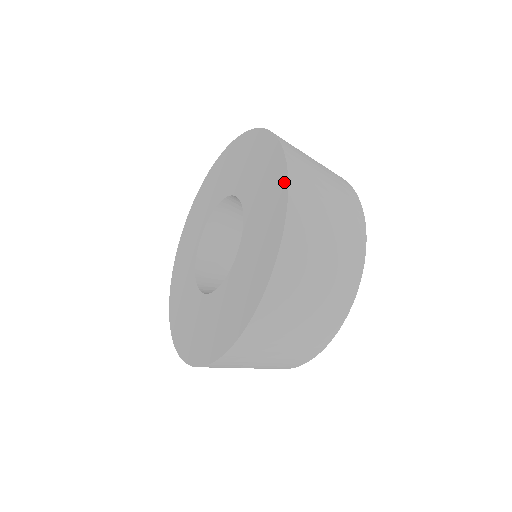
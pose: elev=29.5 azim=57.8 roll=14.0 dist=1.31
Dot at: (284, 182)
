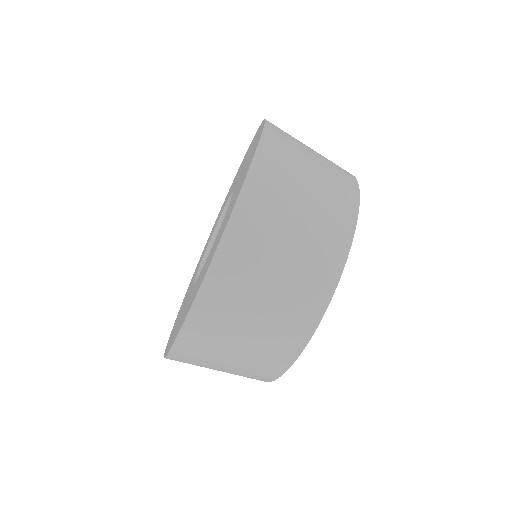
Dot at: (259, 127)
